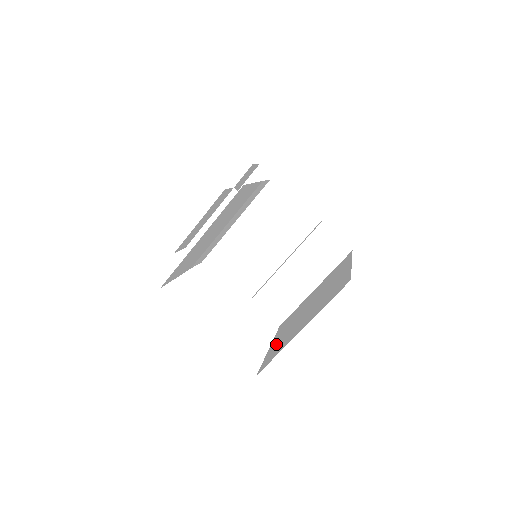
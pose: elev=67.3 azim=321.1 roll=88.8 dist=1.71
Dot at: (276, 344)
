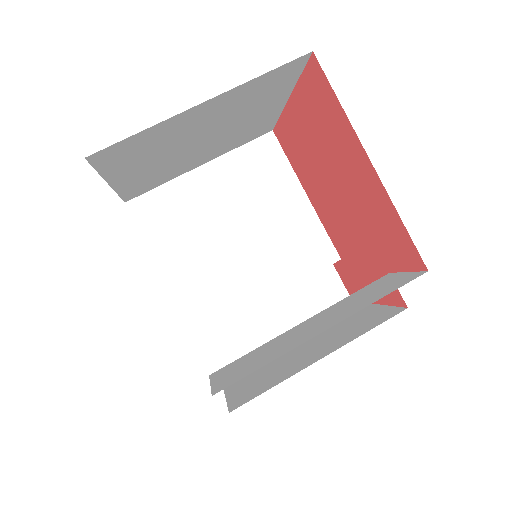
Dot at: occluded
